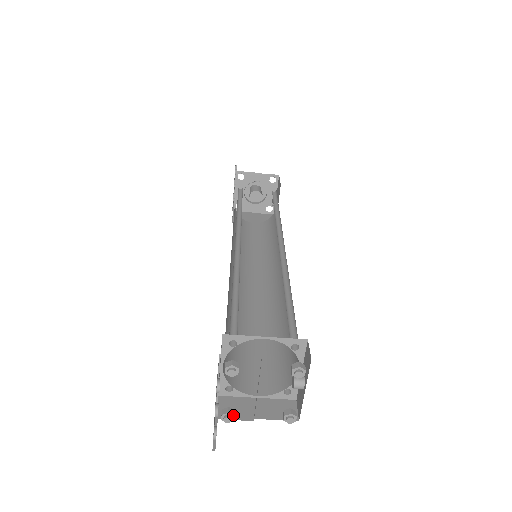
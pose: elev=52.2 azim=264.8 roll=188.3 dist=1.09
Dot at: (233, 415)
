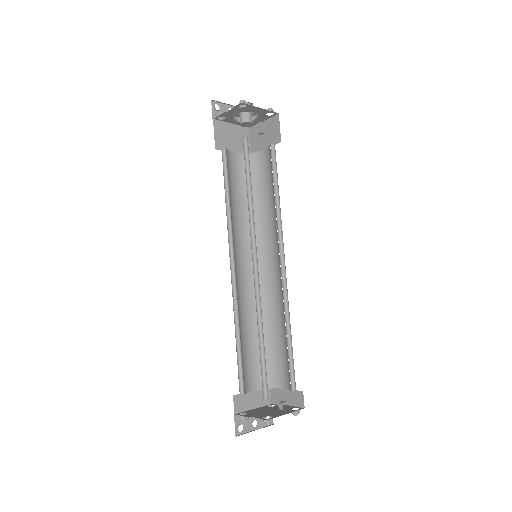
Dot at: occluded
